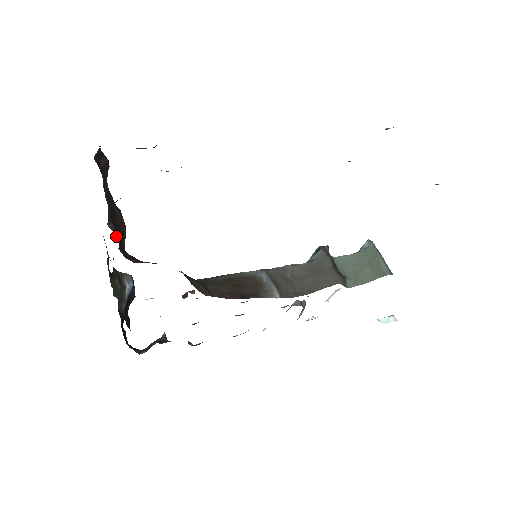
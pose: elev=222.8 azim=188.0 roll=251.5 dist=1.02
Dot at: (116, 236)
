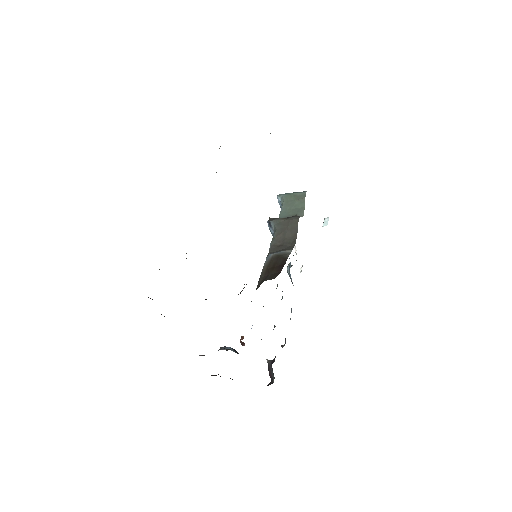
Dot at: occluded
